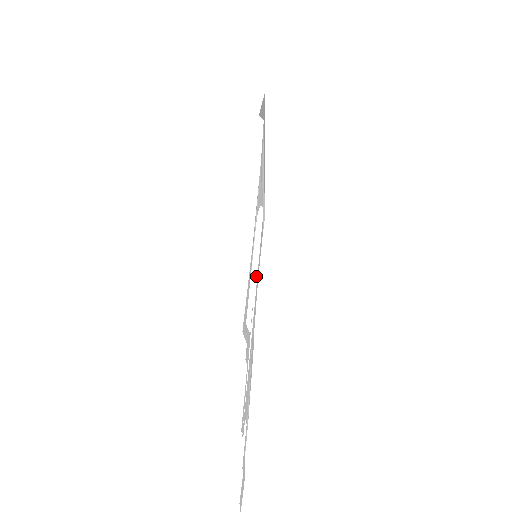
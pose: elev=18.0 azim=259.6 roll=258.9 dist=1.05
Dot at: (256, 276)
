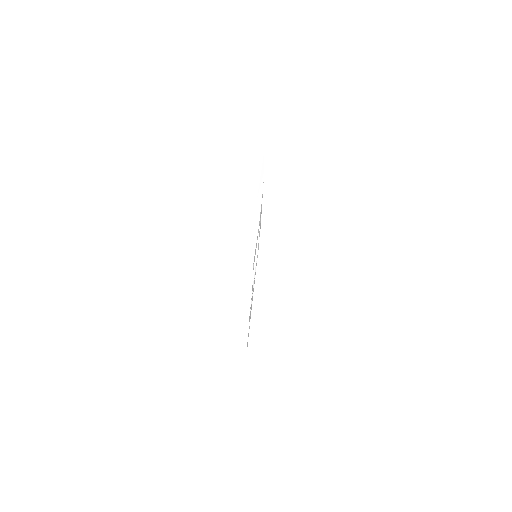
Dot at: (255, 268)
